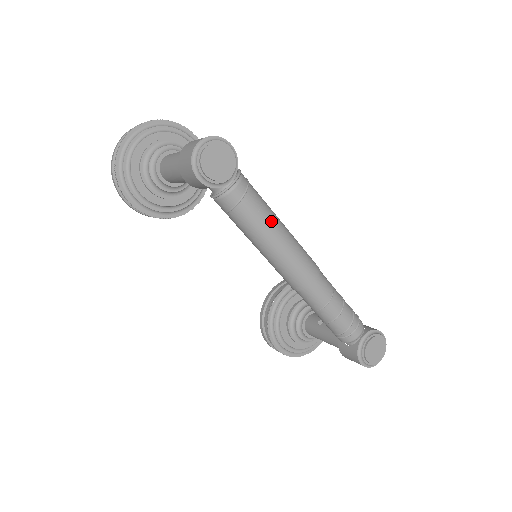
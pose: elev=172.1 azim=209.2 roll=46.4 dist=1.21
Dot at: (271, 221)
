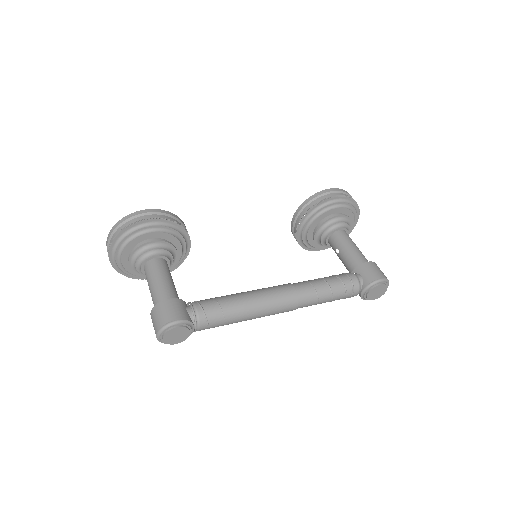
Dot at: (238, 317)
